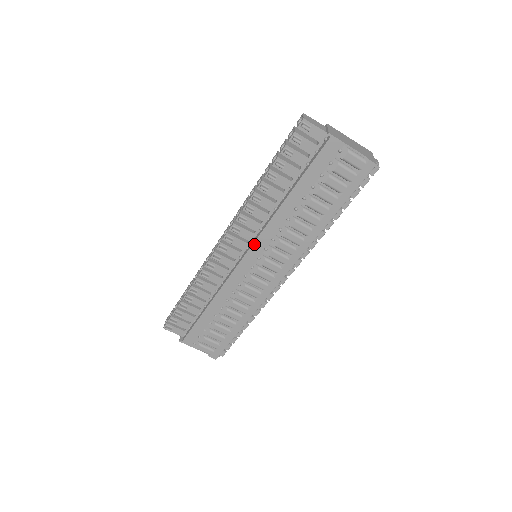
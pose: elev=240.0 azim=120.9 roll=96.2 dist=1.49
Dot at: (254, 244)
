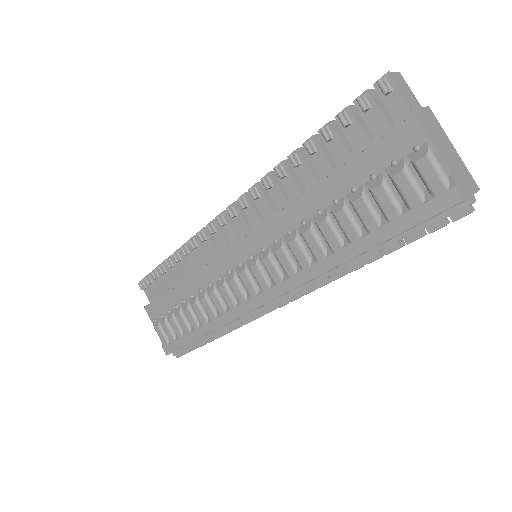
Dot at: (253, 234)
